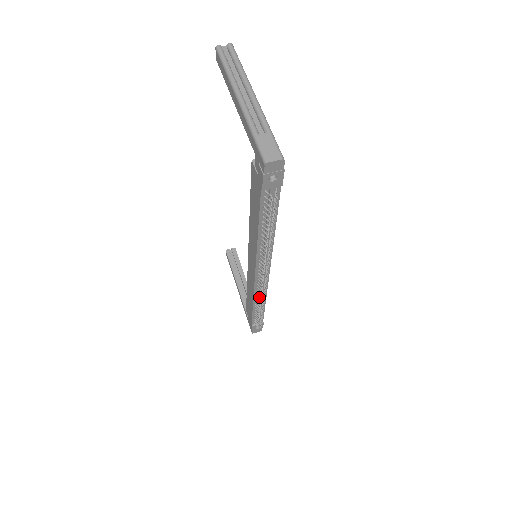
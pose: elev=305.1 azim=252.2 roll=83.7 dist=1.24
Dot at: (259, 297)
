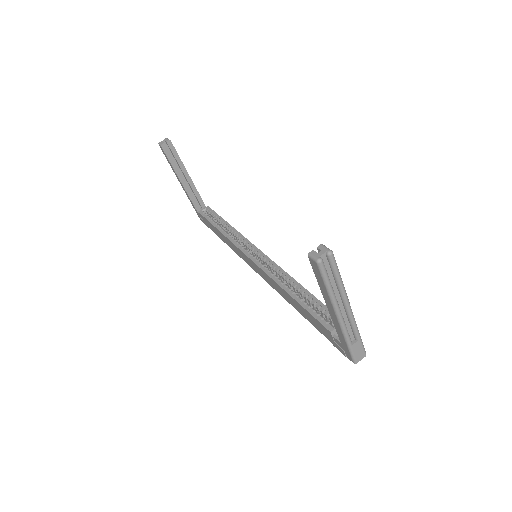
Dot at: occluded
